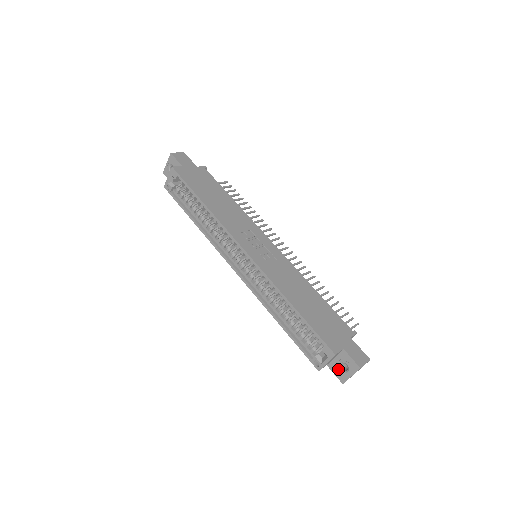
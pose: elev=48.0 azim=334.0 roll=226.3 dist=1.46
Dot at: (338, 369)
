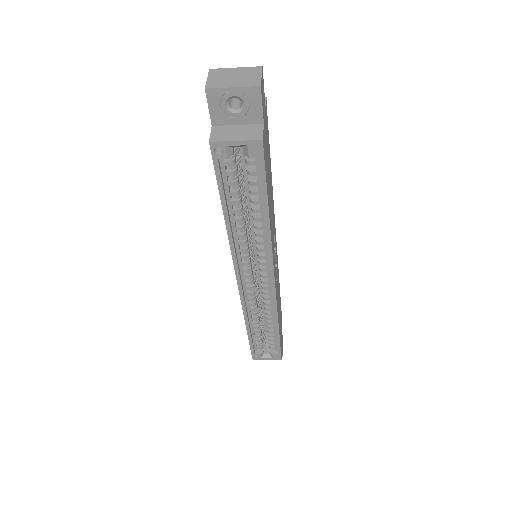
Dot at: occluded
